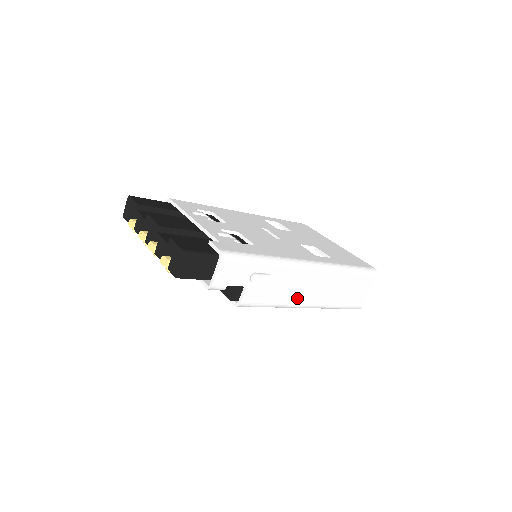
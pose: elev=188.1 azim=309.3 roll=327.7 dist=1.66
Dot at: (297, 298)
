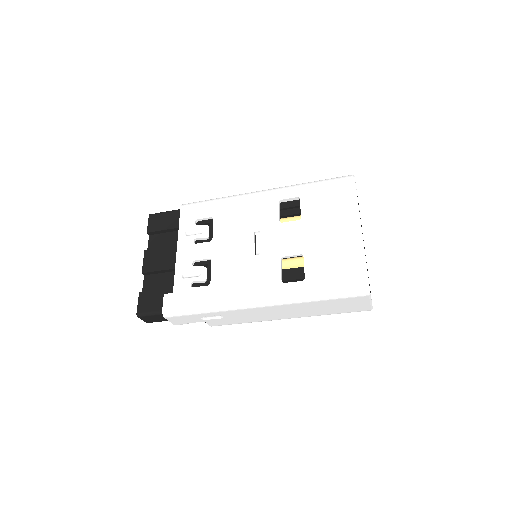
Dot at: (267, 318)
